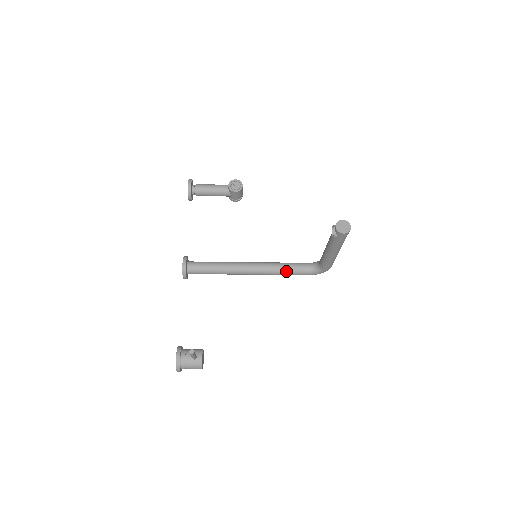
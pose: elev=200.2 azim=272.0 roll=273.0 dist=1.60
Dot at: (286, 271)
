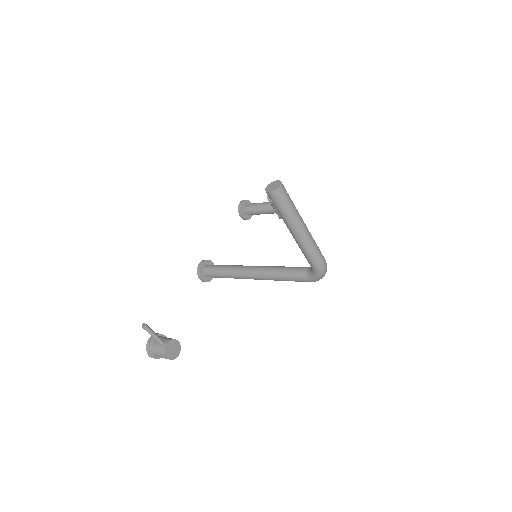
Dot at: (283, 274)
